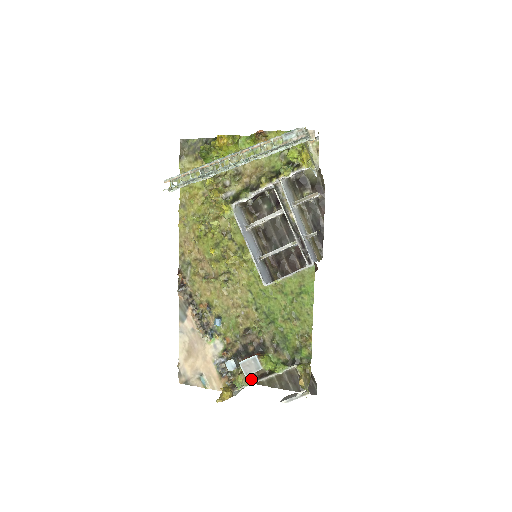
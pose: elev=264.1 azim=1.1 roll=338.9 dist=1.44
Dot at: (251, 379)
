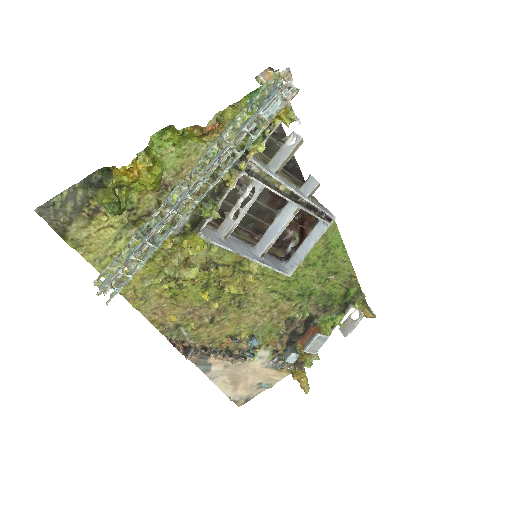
Dot at: occluded
